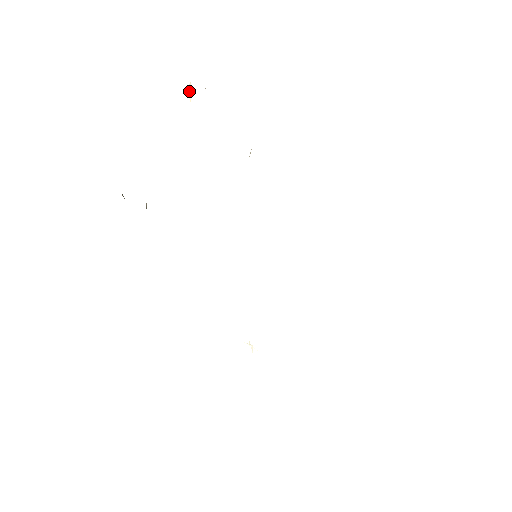
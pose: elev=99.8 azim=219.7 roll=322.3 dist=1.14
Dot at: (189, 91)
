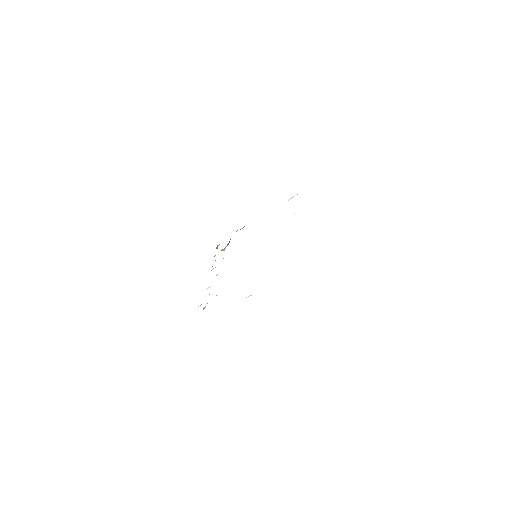
Dot at: occluded
